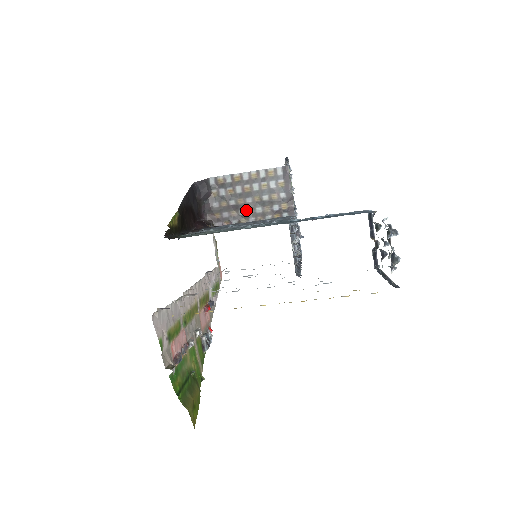
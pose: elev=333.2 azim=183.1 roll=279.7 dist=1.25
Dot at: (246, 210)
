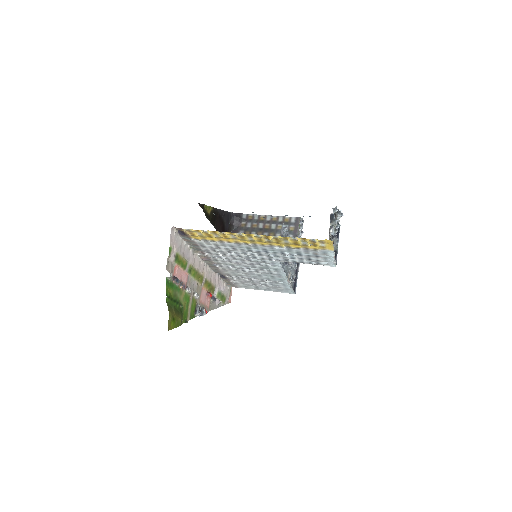
Dot at: occluded
